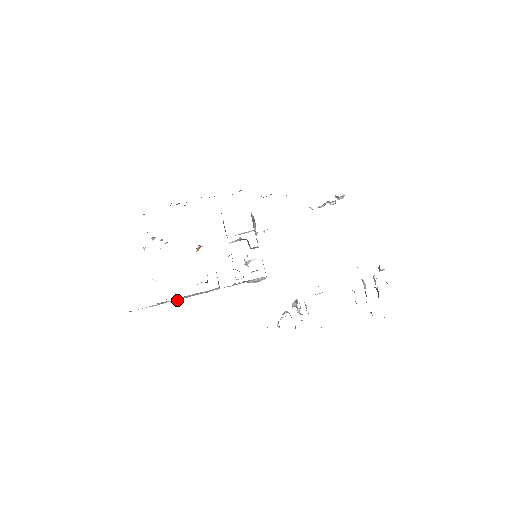
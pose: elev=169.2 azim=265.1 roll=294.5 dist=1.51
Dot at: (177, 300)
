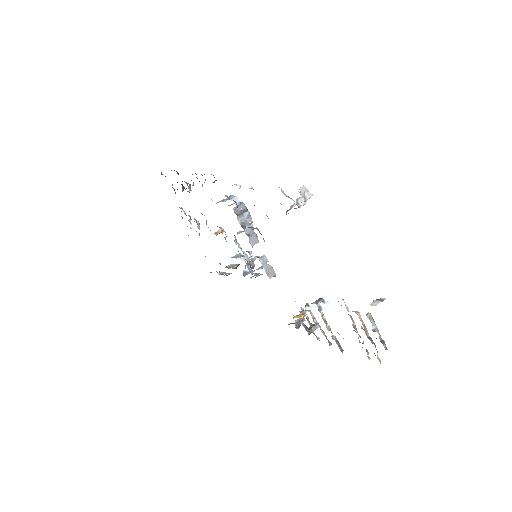
Dot at: (230, 273)
